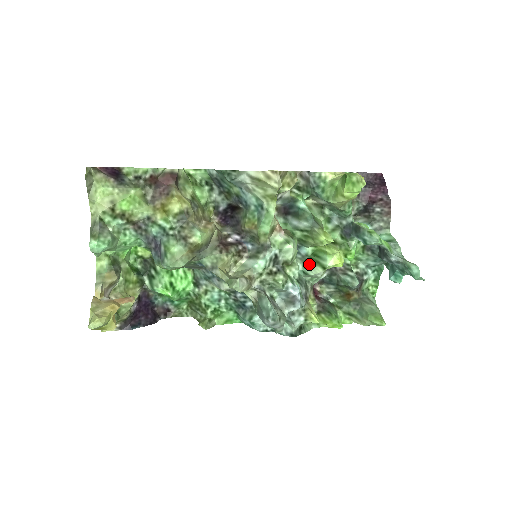
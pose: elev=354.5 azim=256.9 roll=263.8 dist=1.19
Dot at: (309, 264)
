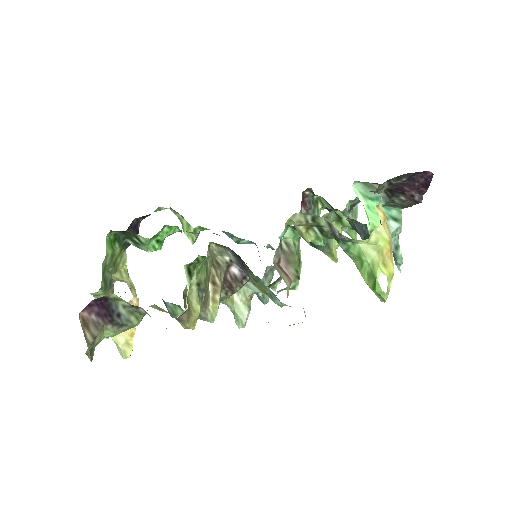
Dot at: occluded
